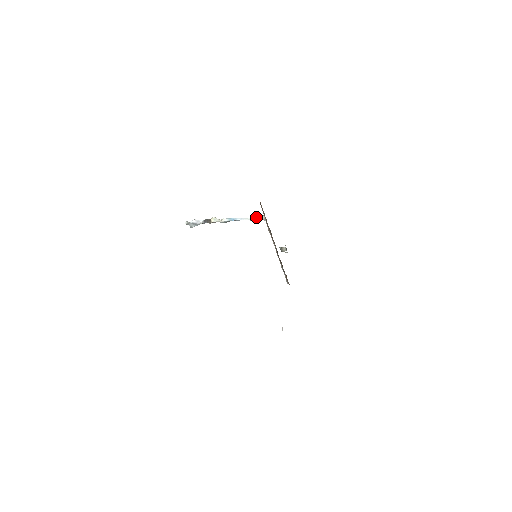
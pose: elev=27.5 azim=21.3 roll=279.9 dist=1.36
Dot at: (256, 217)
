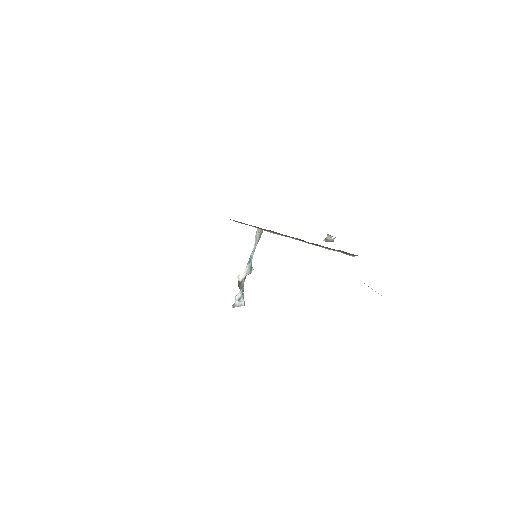
Dot at: (255, 236)
